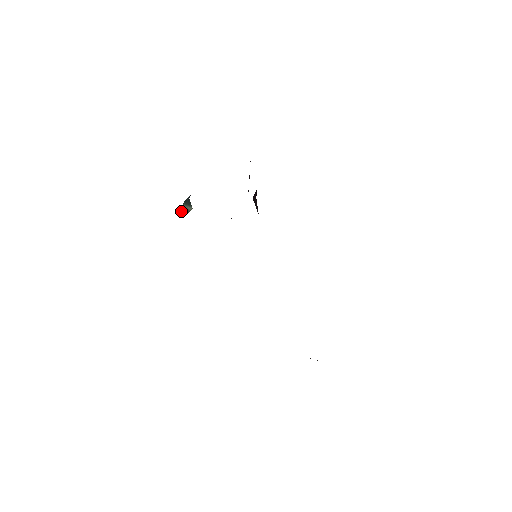
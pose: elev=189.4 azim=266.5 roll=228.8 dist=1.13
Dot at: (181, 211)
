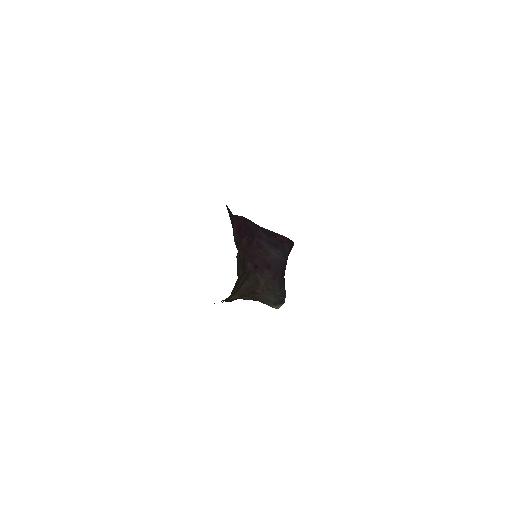
Dot at: occluded
